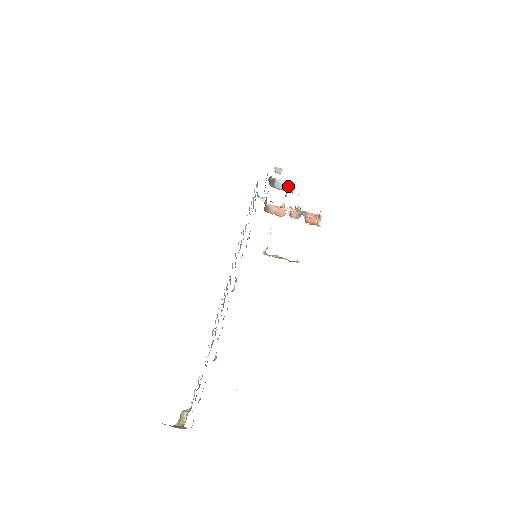
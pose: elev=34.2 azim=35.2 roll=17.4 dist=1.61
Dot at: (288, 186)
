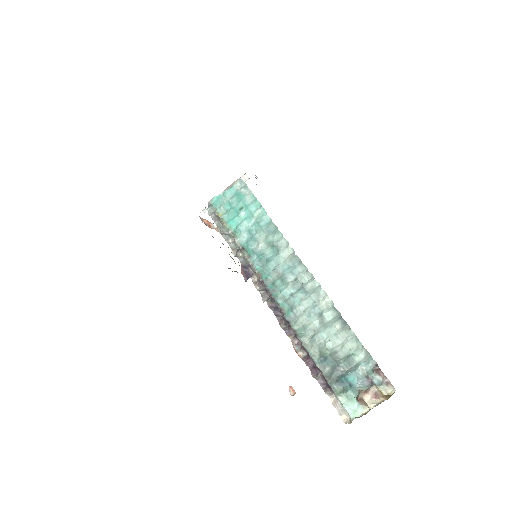
Dot at: occluded
